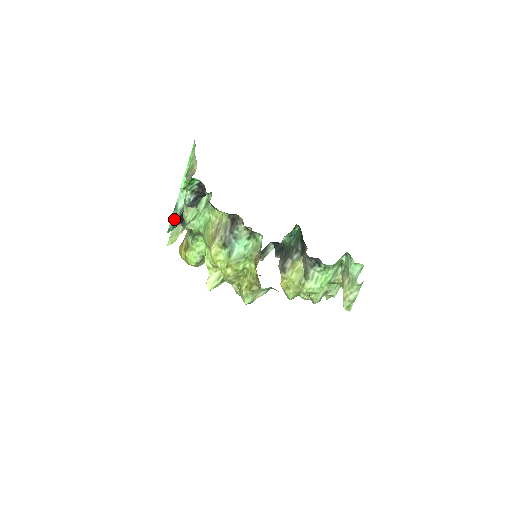
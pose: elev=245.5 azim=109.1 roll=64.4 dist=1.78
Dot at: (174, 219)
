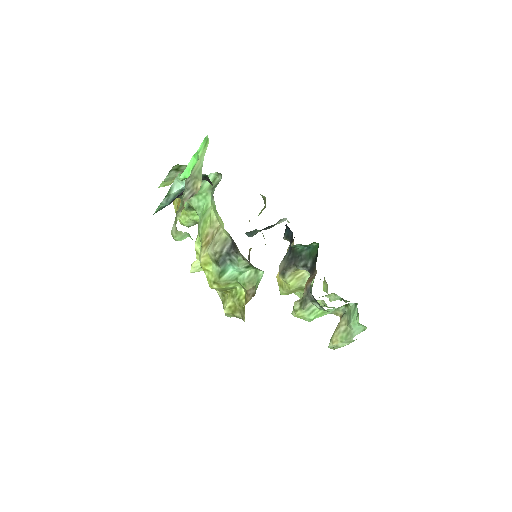
Dot at: (164, 204)
